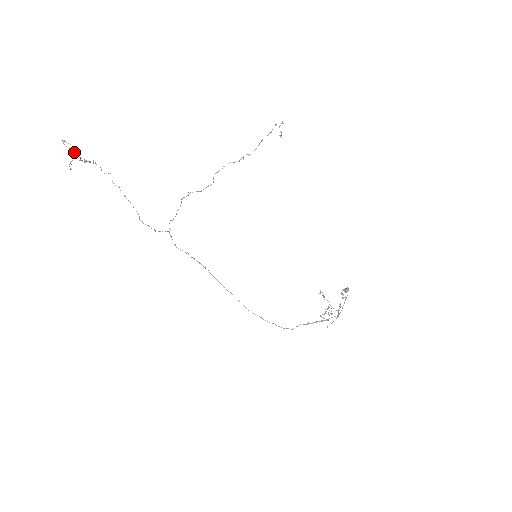
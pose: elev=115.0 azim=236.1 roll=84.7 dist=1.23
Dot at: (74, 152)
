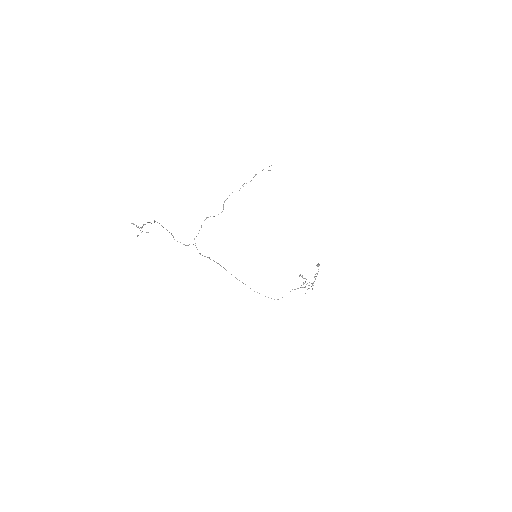
Dot at: occluded
